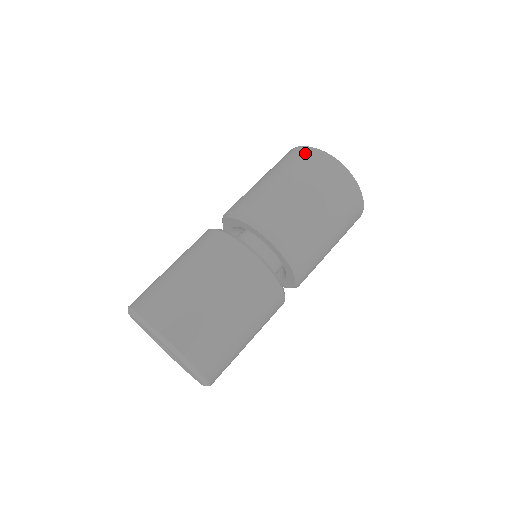
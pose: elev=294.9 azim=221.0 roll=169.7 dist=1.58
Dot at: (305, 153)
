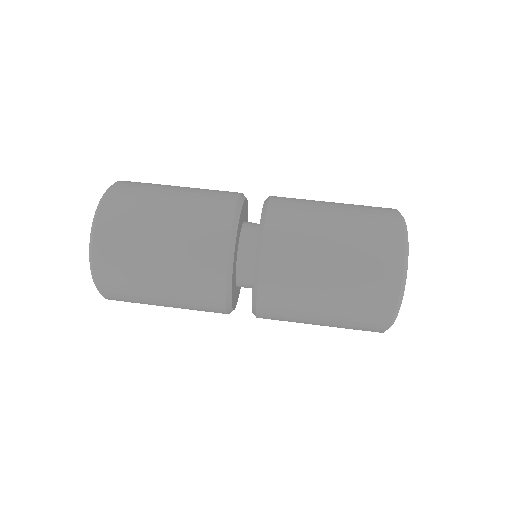
Dot at: (388, 215)
